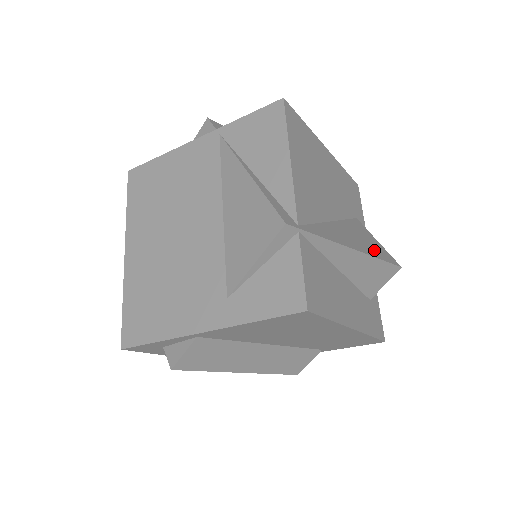
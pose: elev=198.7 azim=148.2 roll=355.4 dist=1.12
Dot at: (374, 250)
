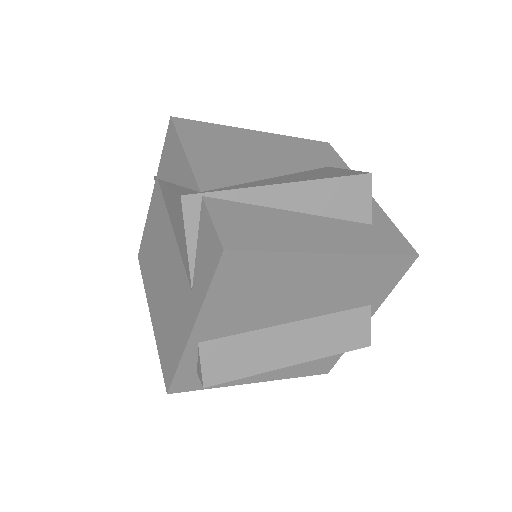
Dot at: (328, 176)
